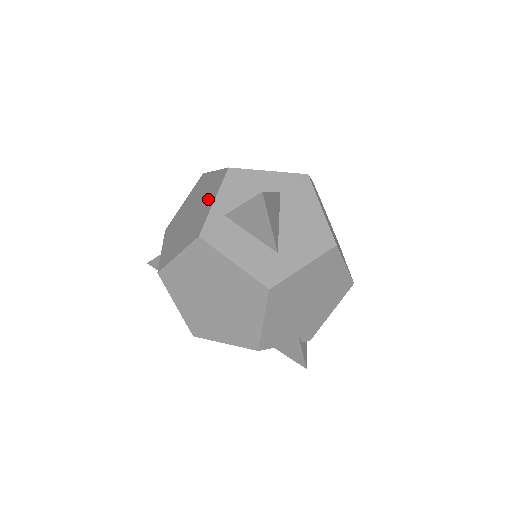
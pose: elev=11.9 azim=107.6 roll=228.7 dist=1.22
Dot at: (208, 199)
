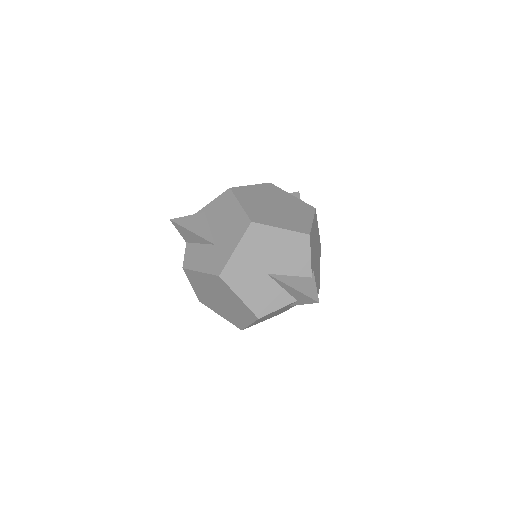
Dot at: occluded
